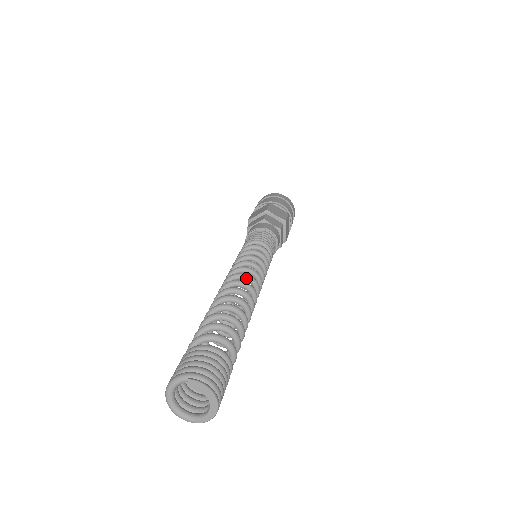
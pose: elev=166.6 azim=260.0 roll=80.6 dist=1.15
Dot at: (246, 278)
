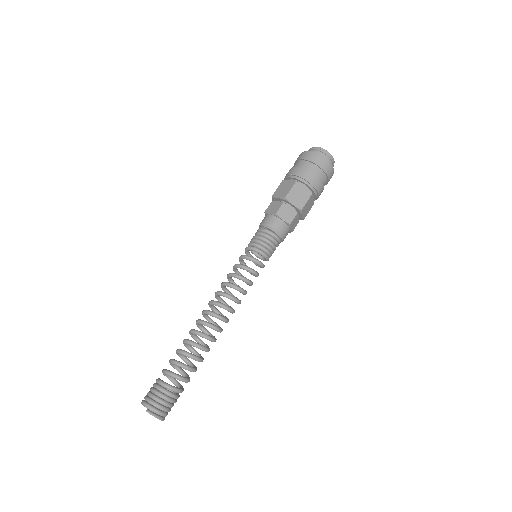
Dot at: occluded
